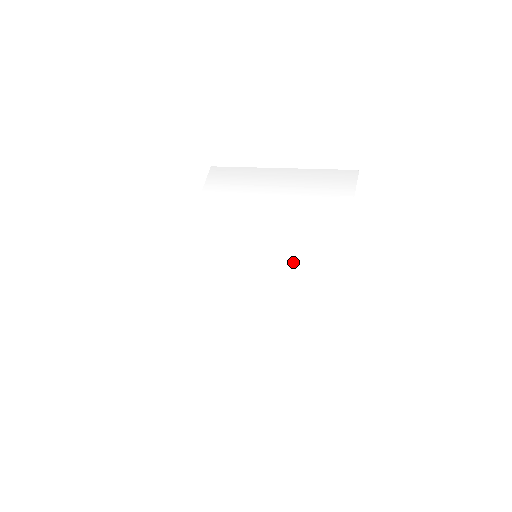
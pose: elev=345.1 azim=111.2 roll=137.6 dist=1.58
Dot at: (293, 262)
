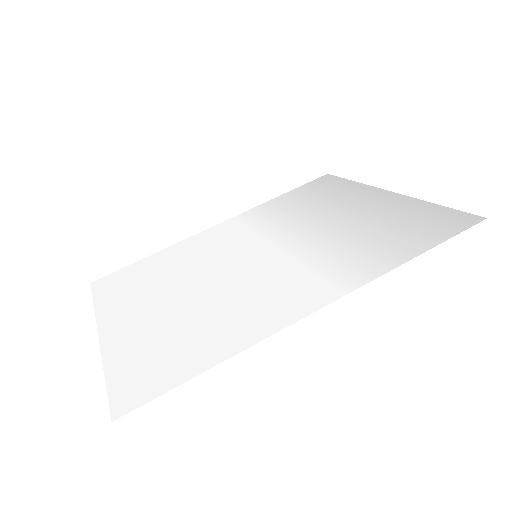
Dot at: (277, 278)
